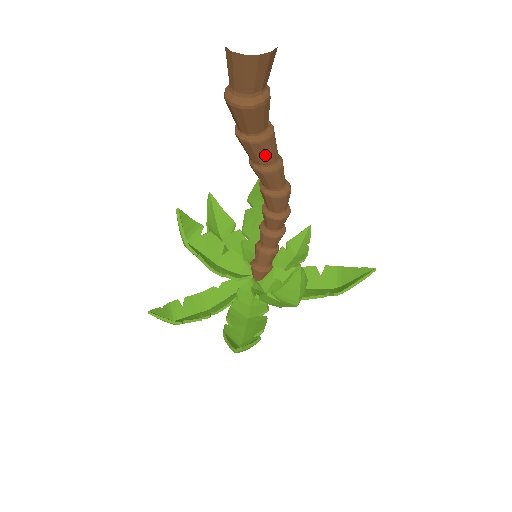
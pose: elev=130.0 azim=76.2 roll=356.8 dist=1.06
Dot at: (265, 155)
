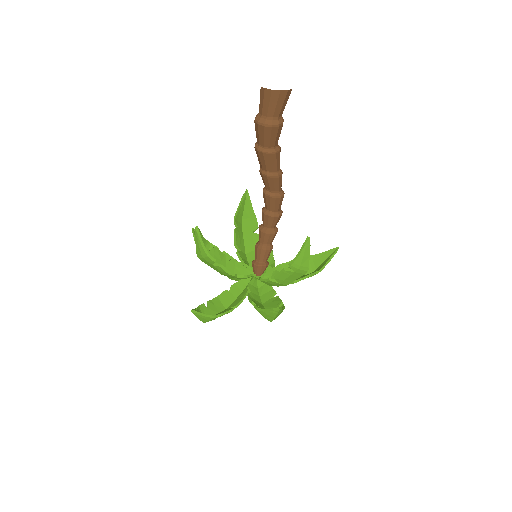
Dot at: (277, 163)
